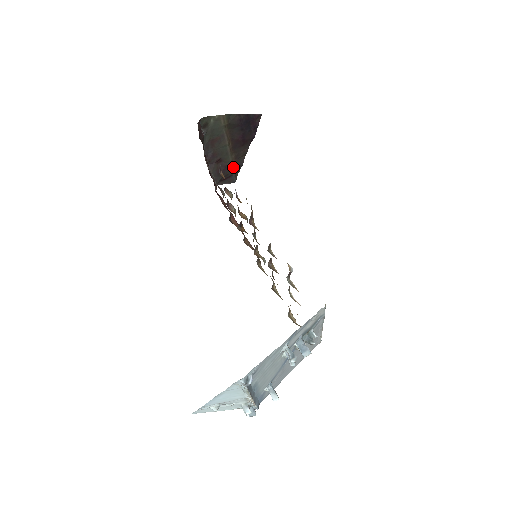
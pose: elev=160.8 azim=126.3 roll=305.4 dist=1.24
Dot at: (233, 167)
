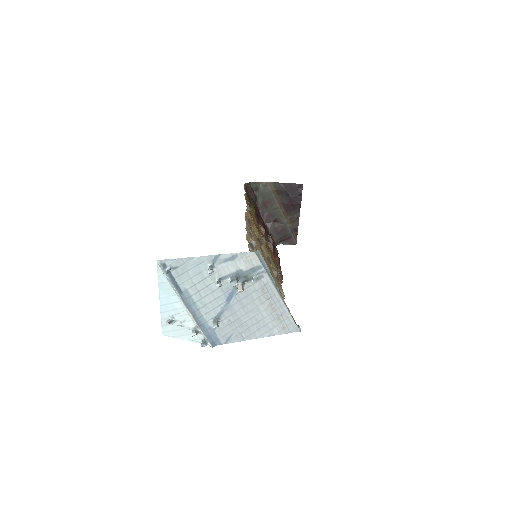
Dot at: (290, 229)
